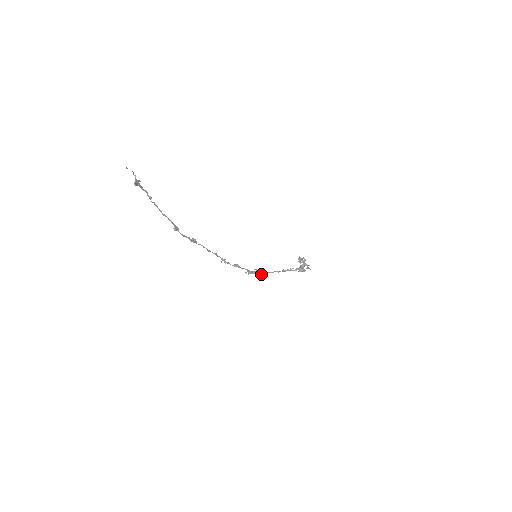
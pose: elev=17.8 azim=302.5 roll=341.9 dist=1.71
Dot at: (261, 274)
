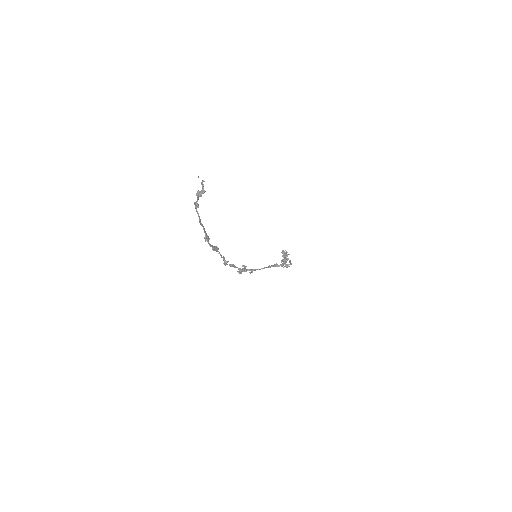
Dot at: (250, 272)
